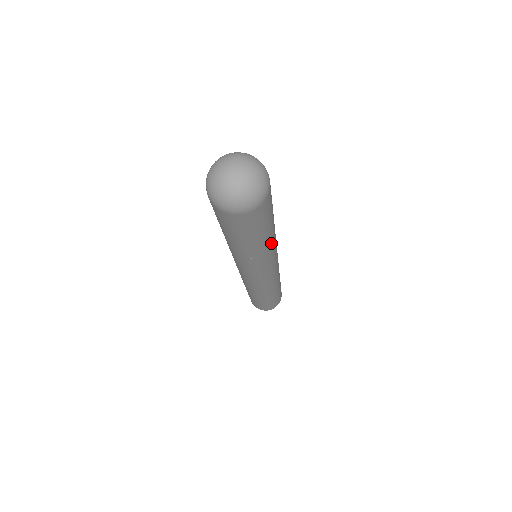
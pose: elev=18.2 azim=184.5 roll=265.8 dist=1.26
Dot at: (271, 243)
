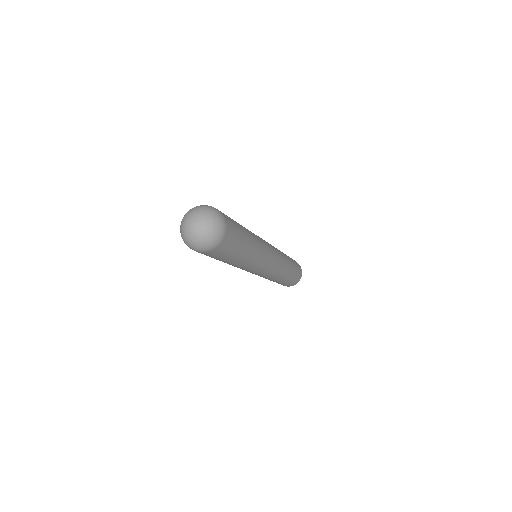
Dot at: (239, 265)
